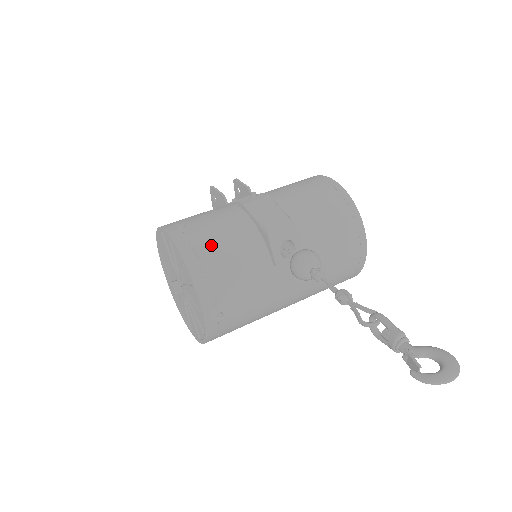
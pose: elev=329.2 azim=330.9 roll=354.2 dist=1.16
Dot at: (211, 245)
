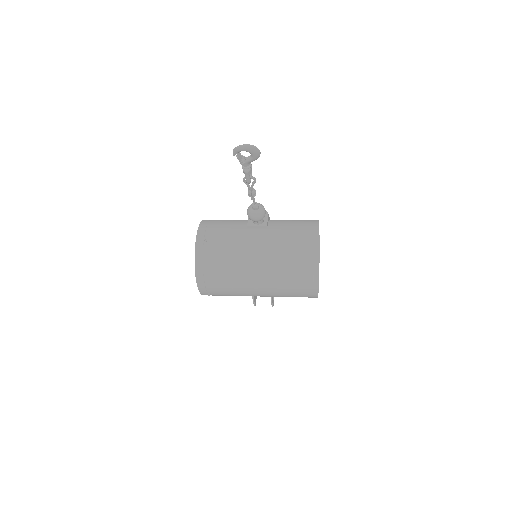
Dot at: occluded
